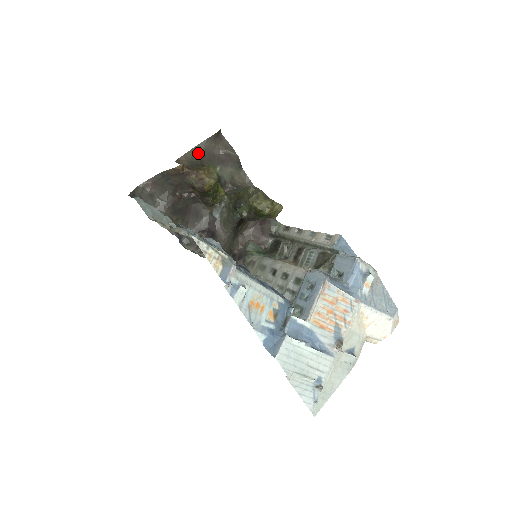
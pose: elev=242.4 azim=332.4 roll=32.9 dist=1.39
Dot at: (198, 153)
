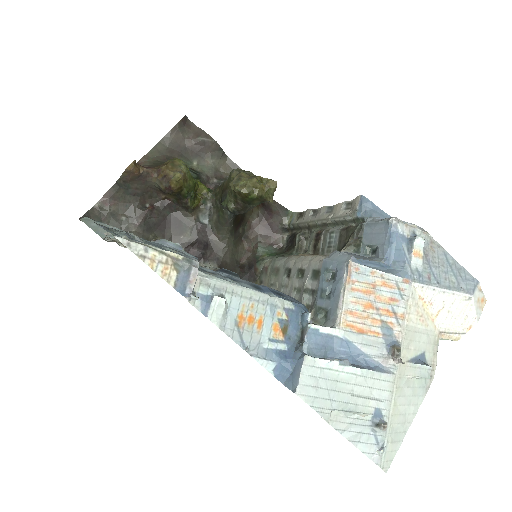
Dot at: (163, 150)
